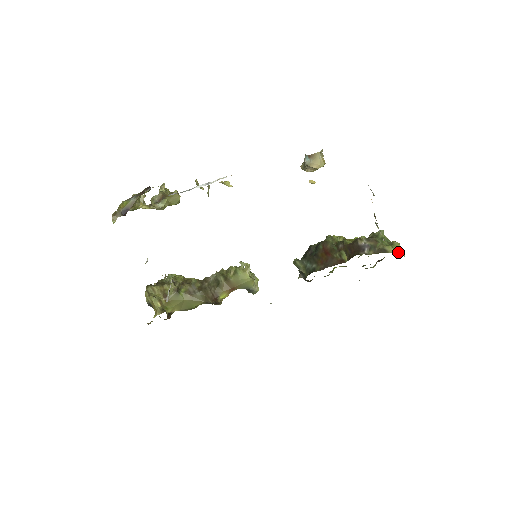
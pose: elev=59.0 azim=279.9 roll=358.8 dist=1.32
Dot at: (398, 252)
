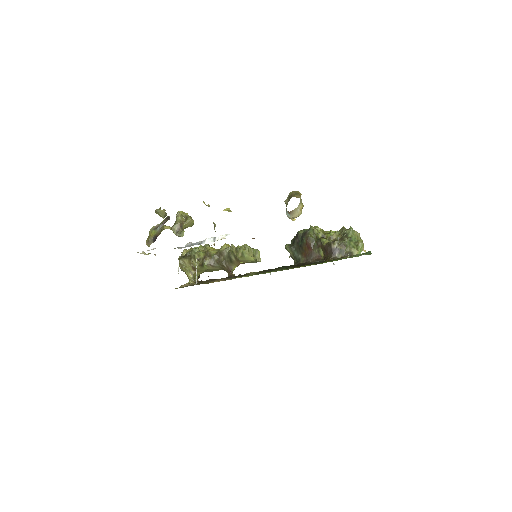
Dot at: (361, 251)
